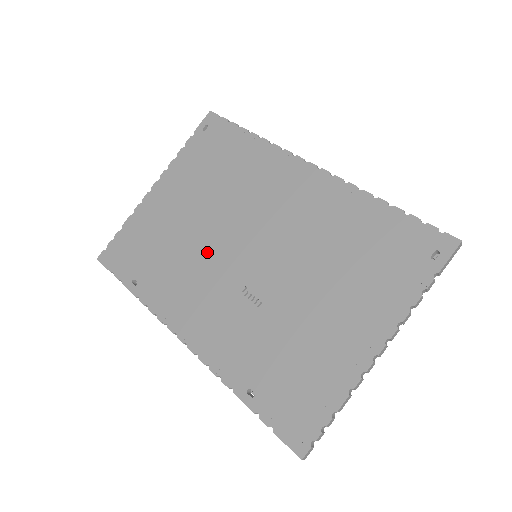
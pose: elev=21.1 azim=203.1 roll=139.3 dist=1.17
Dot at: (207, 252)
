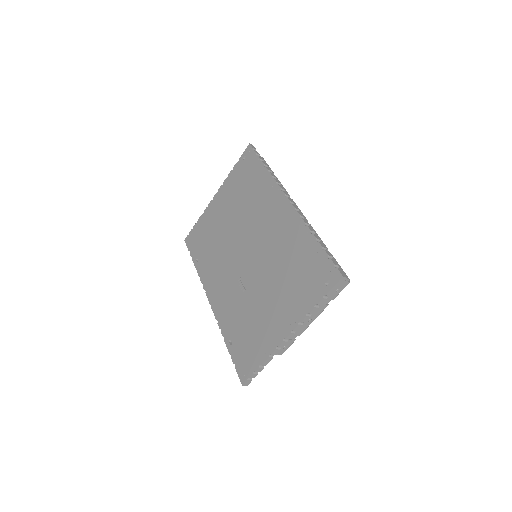
Dot at: (229, 249)
